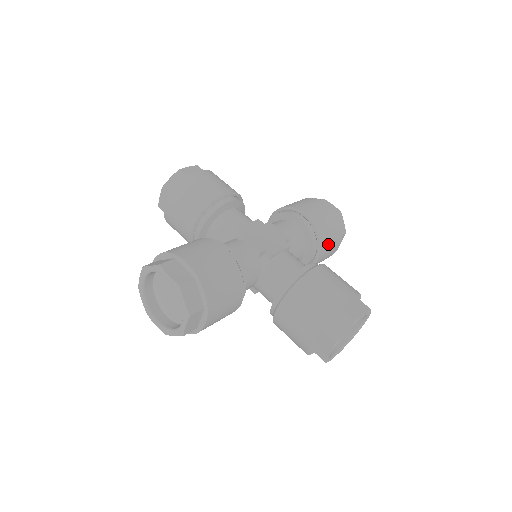
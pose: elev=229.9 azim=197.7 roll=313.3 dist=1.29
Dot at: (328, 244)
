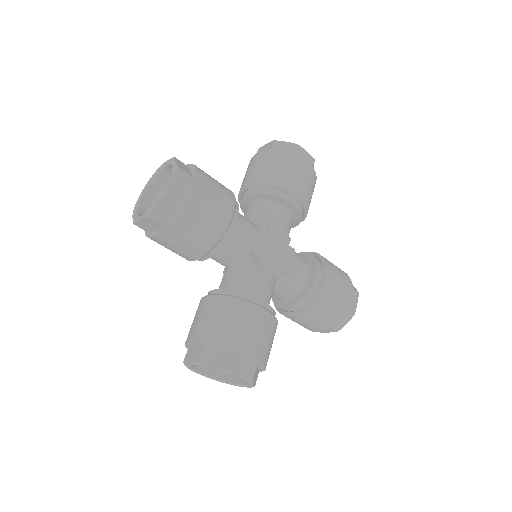
Dot at: occluded
